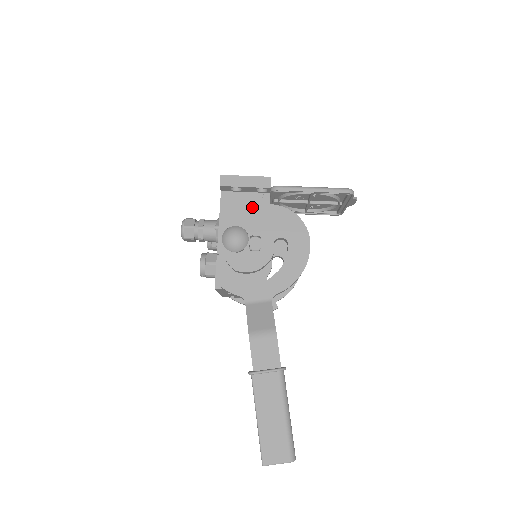
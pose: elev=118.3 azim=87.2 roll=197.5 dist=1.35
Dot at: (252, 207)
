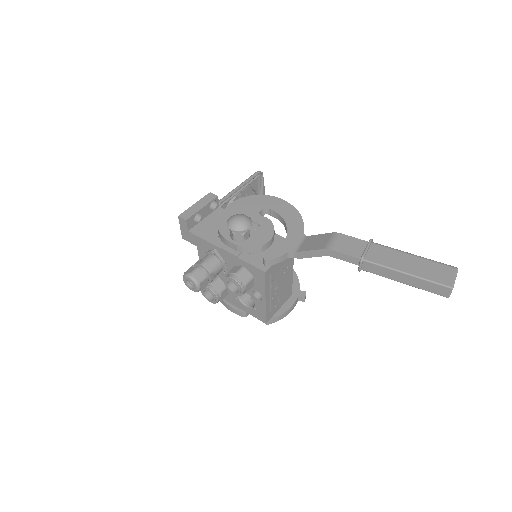
Dot at: (221, 214)
